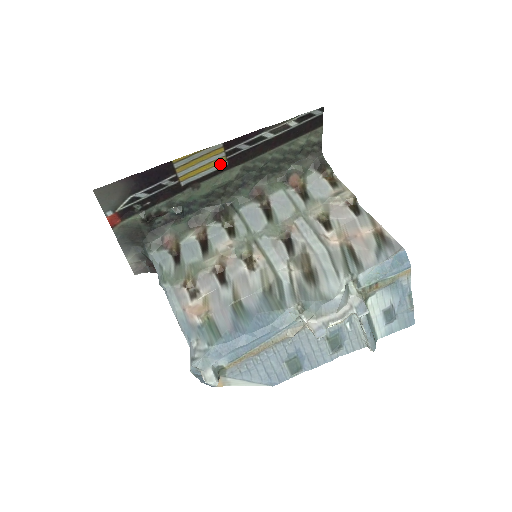
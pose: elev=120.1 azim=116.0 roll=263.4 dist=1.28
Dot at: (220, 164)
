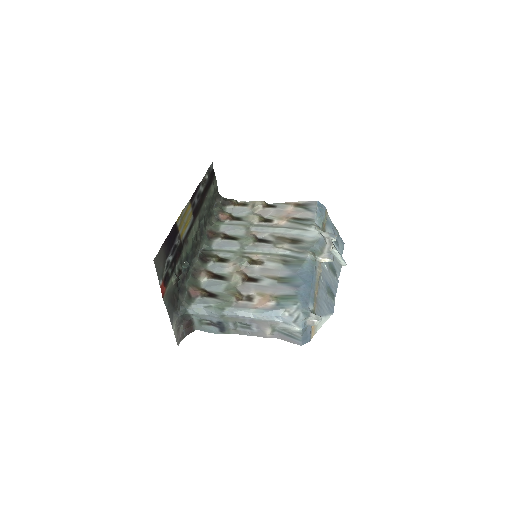
Dot at: (191, 218)
